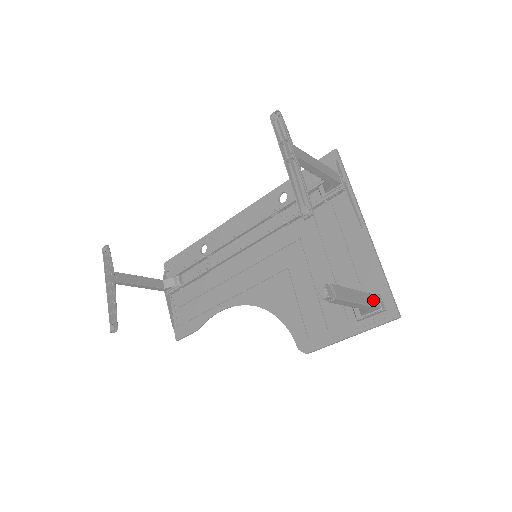
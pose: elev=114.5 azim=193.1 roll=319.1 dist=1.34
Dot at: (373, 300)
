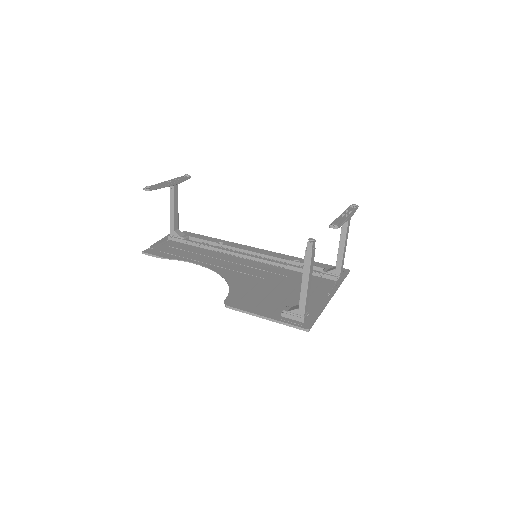
Dot at: (307, 305)
